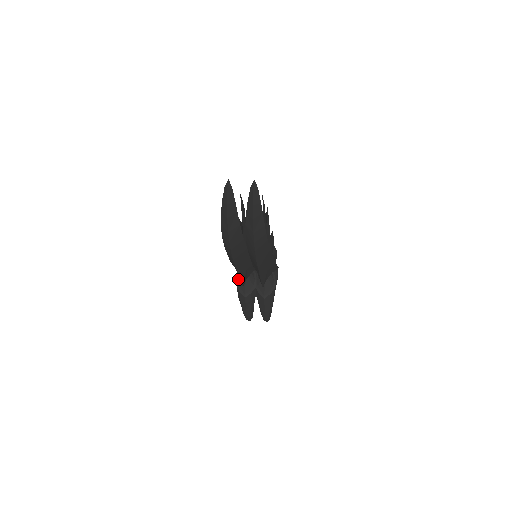
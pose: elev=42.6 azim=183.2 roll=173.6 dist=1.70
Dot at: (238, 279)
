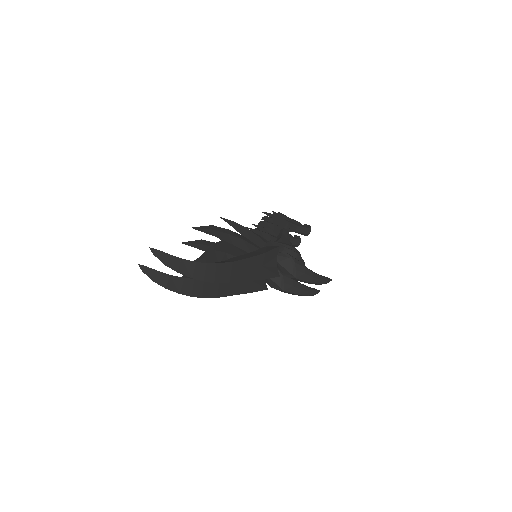
Dot at: (267, 282)
